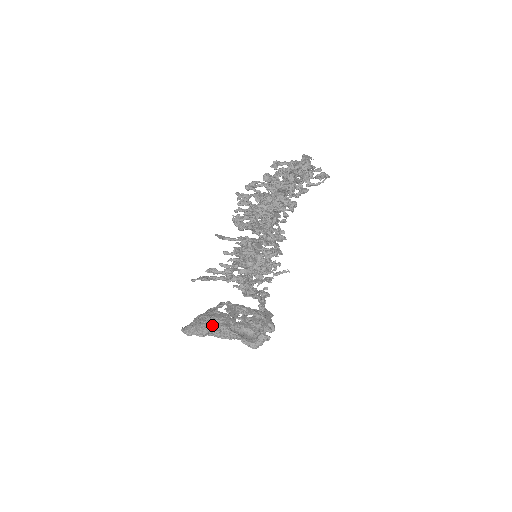
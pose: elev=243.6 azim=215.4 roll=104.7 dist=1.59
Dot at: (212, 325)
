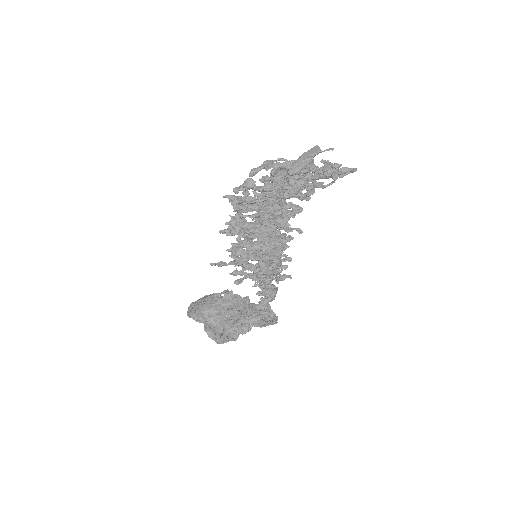
Dot at: (194, 311)
